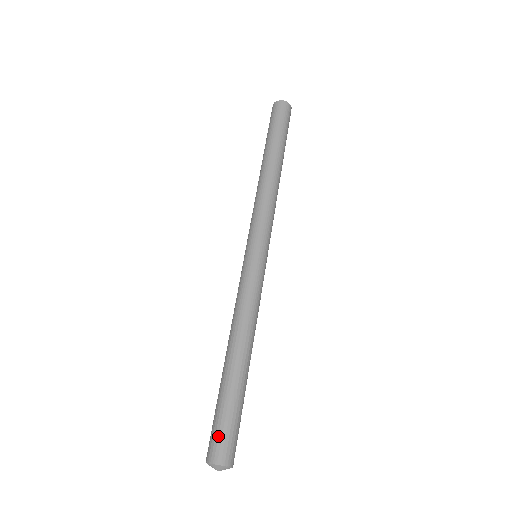
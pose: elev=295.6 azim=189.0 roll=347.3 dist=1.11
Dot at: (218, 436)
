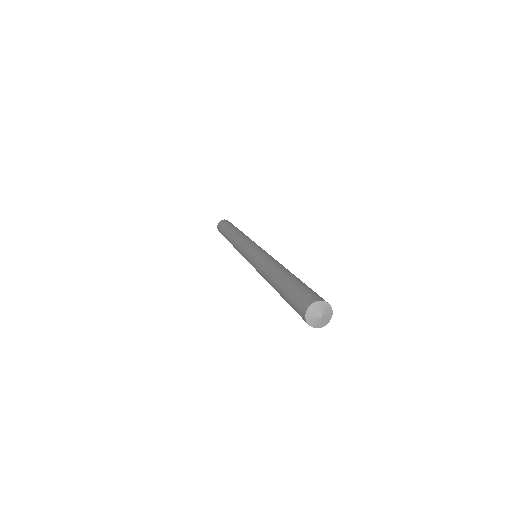
Dot at: (316, 293)
